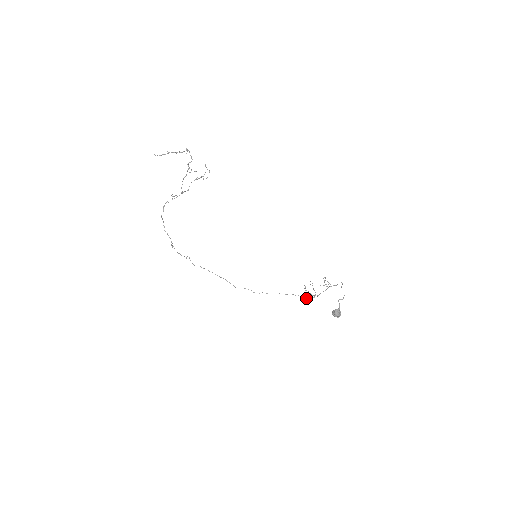
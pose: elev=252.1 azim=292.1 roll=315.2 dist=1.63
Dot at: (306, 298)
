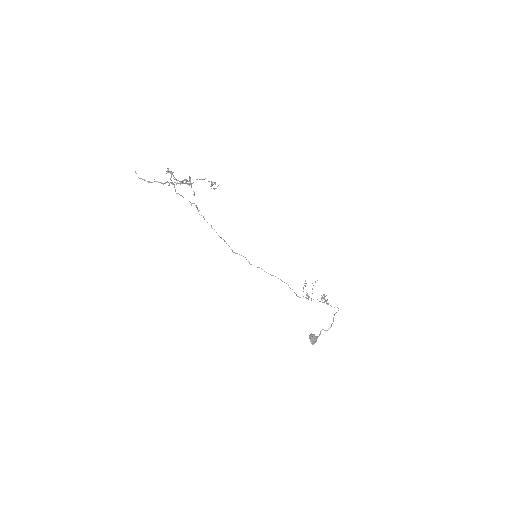
Dot at: (299, 297)
